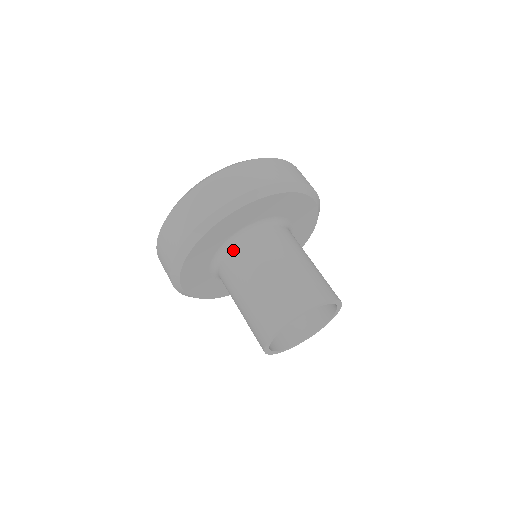
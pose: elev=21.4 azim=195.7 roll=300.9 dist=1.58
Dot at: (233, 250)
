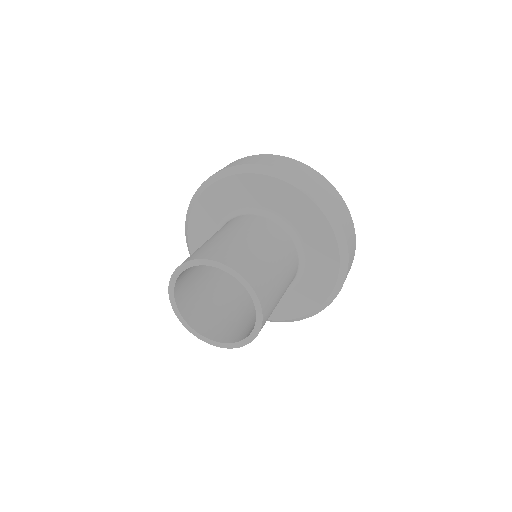
Dot at: (249, 215)
